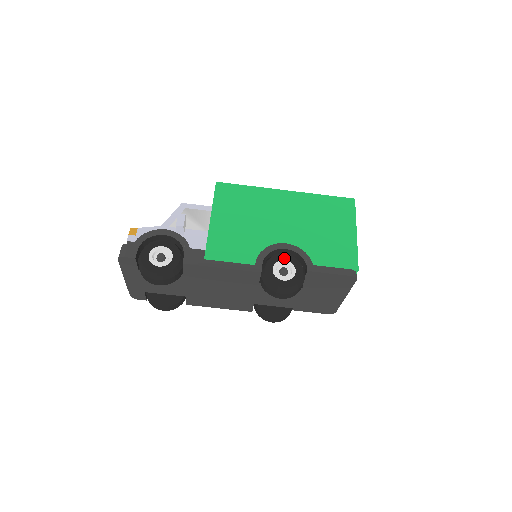
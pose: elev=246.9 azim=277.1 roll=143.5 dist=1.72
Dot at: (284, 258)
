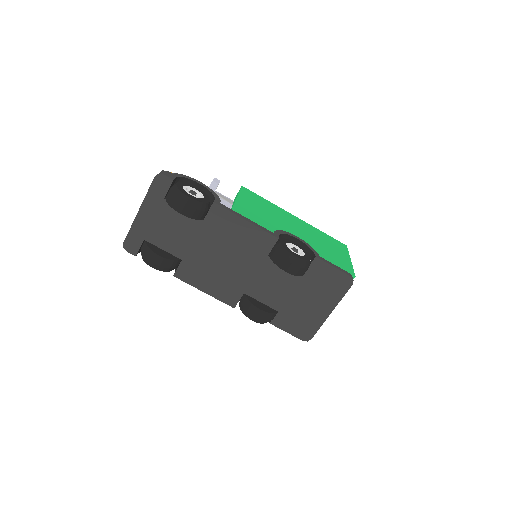
Dot at: (295, 244)
